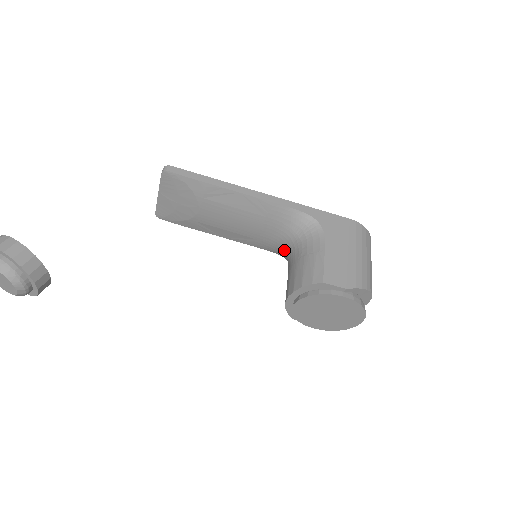
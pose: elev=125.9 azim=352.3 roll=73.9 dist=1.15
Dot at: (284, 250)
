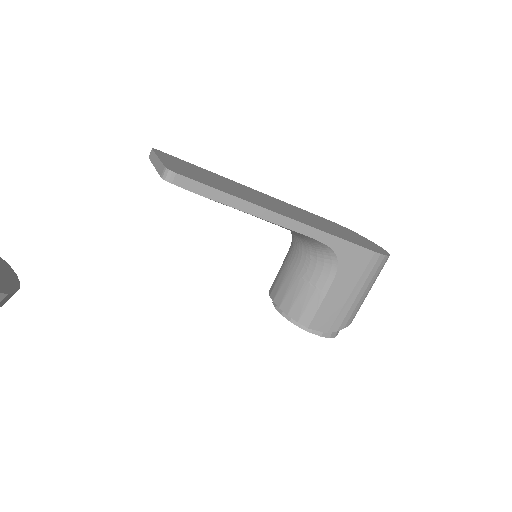
Dot at: (292, 236)
